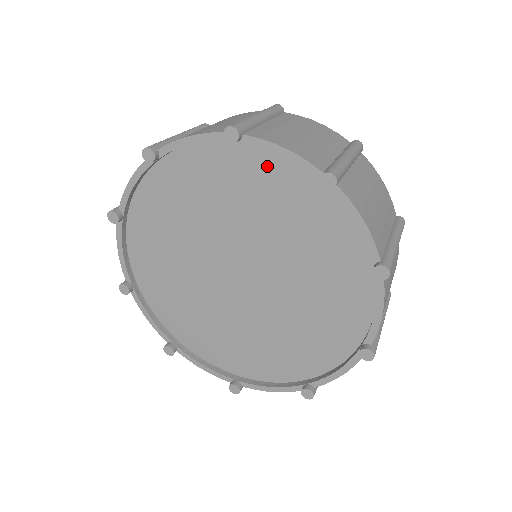
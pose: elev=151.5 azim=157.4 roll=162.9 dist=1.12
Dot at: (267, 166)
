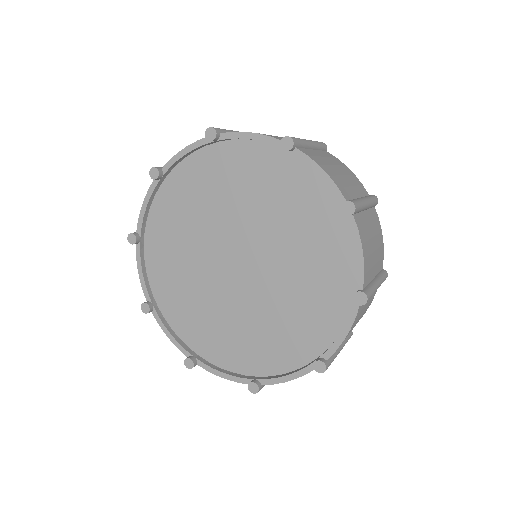
Dot at: (303, 180)
